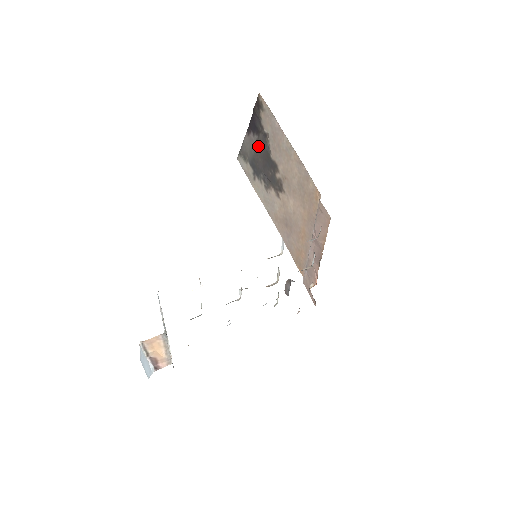
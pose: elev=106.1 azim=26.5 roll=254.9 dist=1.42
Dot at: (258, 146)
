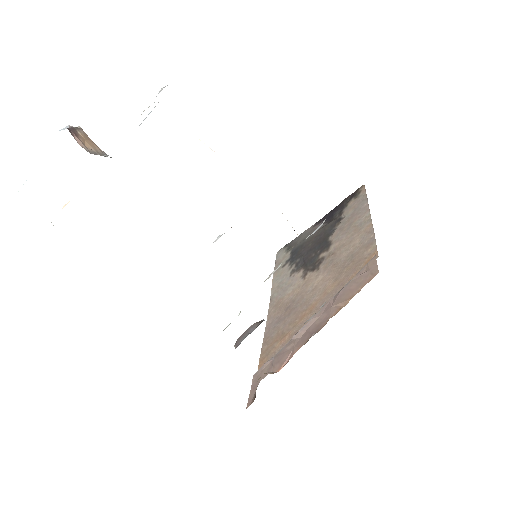
Dot at: (320, 232)
